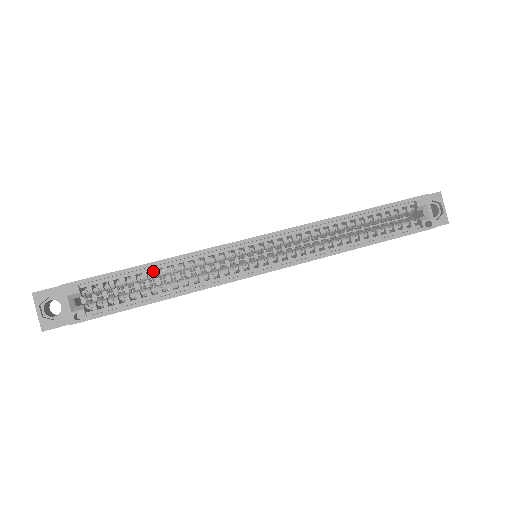
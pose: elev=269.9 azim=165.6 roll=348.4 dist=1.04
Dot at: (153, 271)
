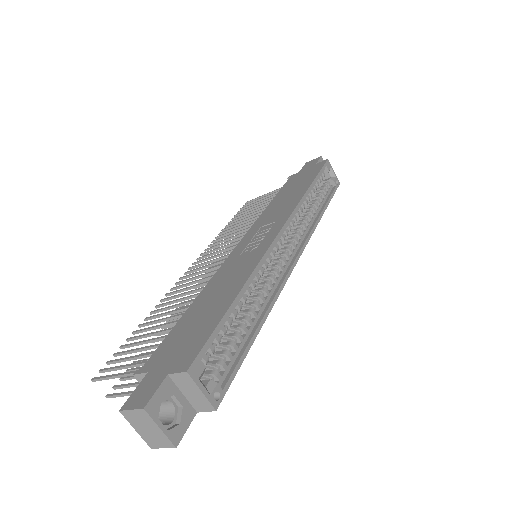
Dot at: (238, 305)
